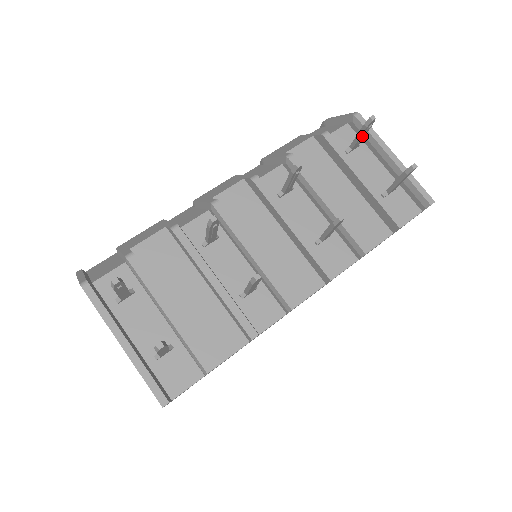
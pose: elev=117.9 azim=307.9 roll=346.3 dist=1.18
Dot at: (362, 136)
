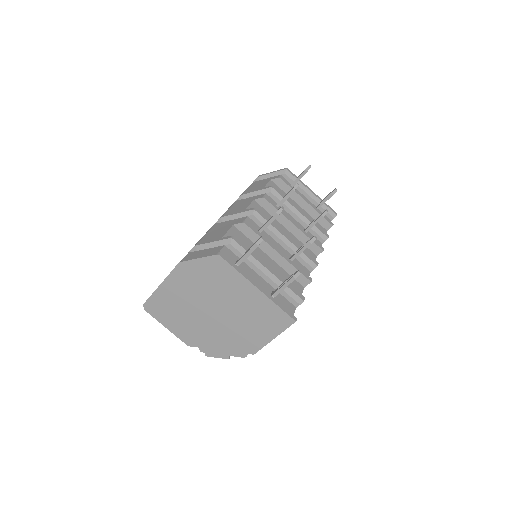
Dot at: occluded
